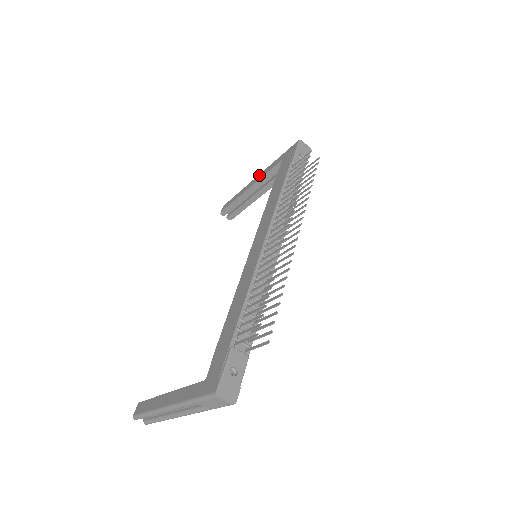
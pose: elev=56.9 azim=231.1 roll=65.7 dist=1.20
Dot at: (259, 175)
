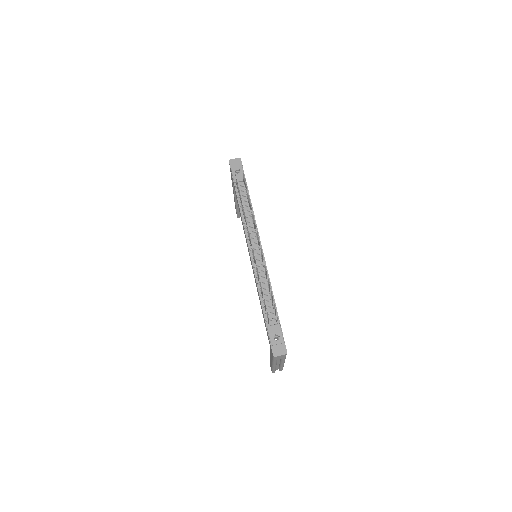
Dot at: occluded
